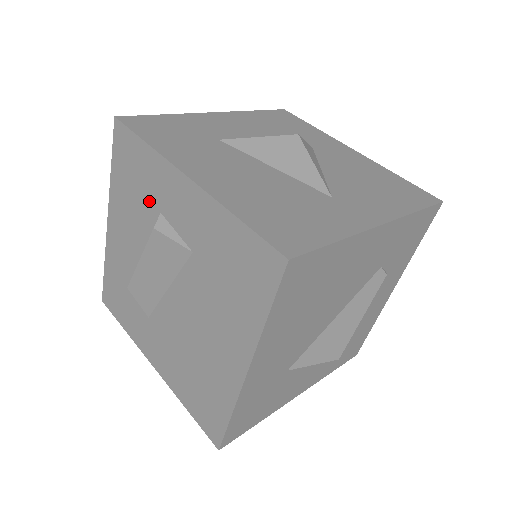
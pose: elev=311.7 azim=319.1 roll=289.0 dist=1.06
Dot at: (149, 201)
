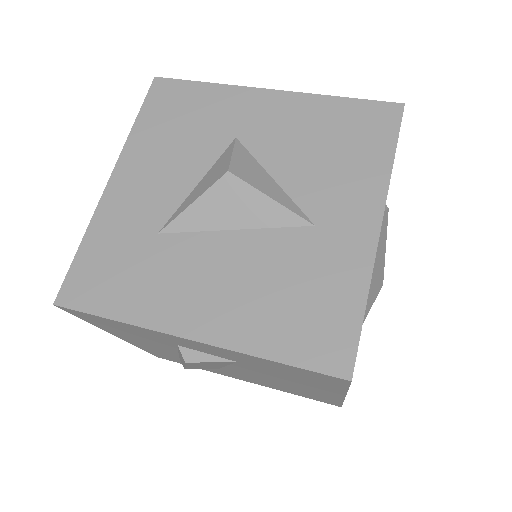
Dot at: (156, 340)
